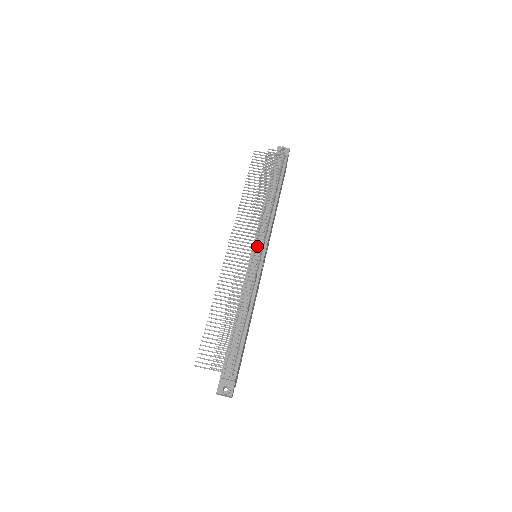
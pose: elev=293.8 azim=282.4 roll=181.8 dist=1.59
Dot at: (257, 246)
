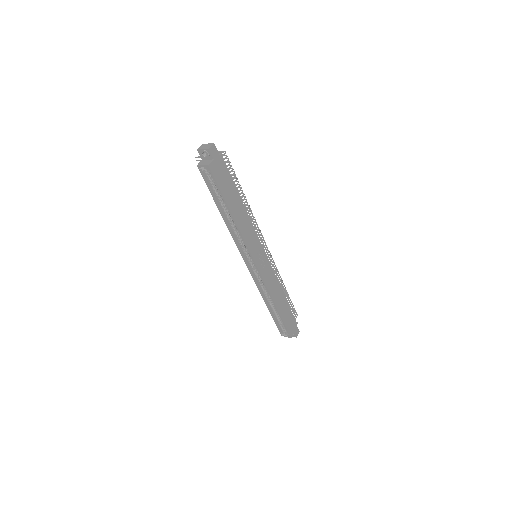
Dot at: occluded
